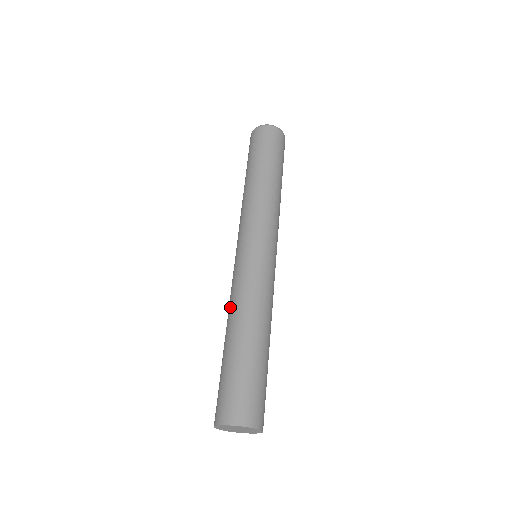
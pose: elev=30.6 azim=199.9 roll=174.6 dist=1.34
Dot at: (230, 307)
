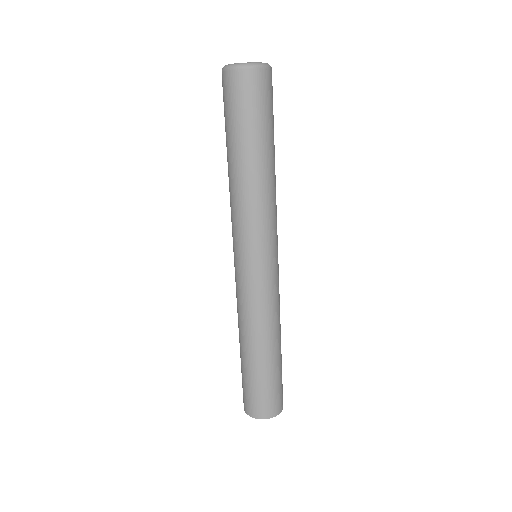
Dot at: occluded
